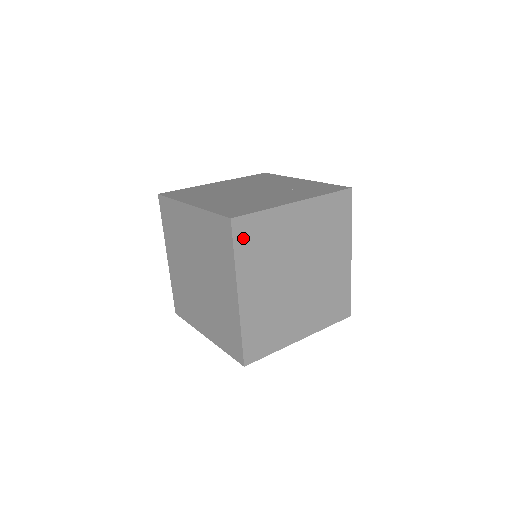
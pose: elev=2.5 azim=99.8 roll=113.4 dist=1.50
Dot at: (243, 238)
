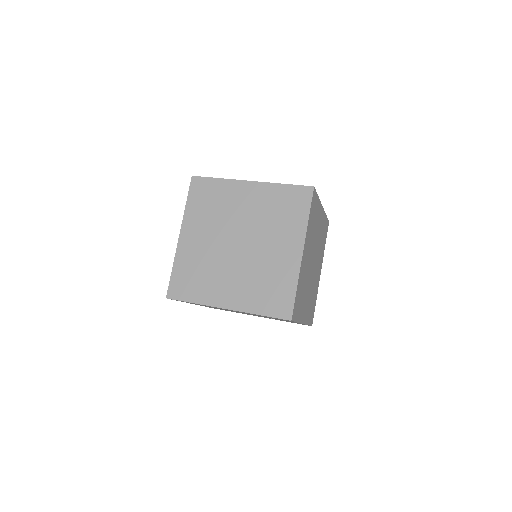
Dot at: (312, 207)
